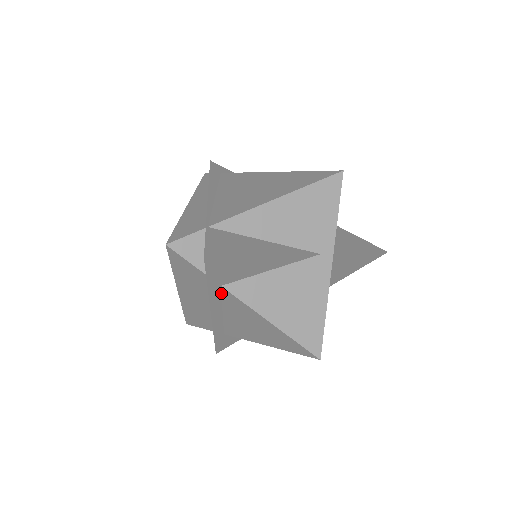
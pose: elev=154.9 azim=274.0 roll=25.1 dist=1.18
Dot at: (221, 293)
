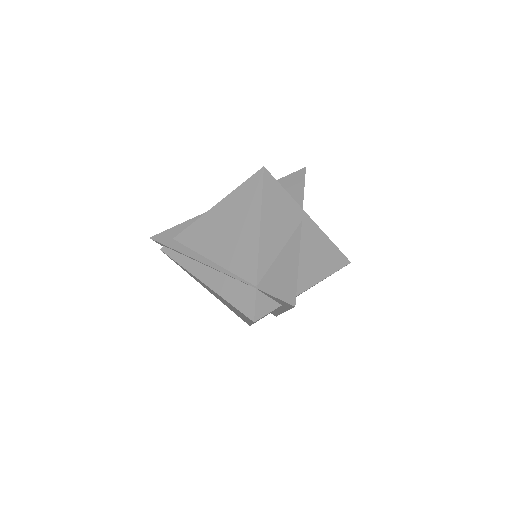
Dot at: occluded
